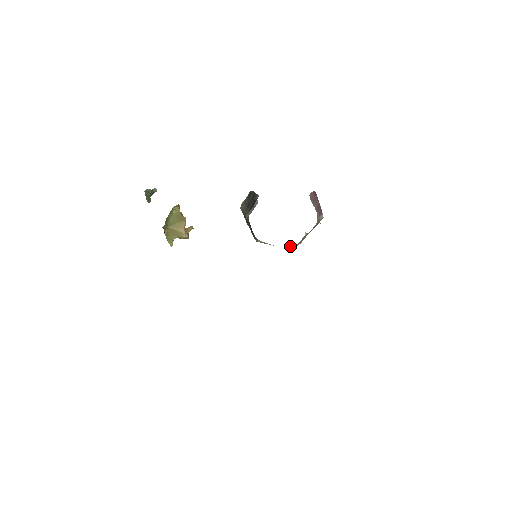
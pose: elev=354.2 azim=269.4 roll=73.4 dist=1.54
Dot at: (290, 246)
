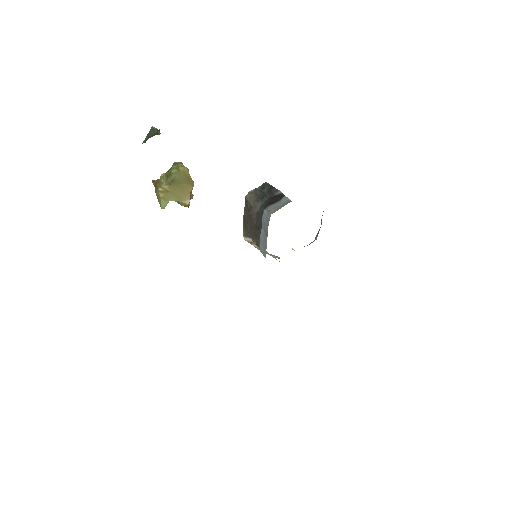
Dot at: (273, 256)
